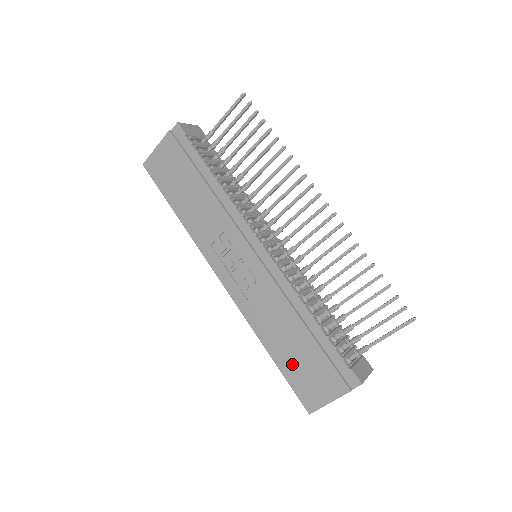
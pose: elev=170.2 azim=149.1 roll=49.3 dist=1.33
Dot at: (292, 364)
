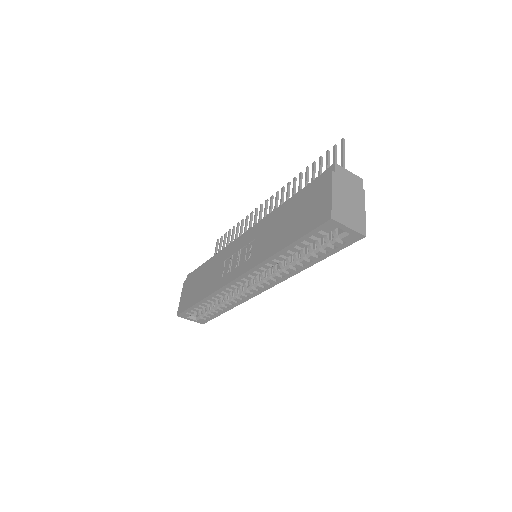
Dot at: (297, 226)
